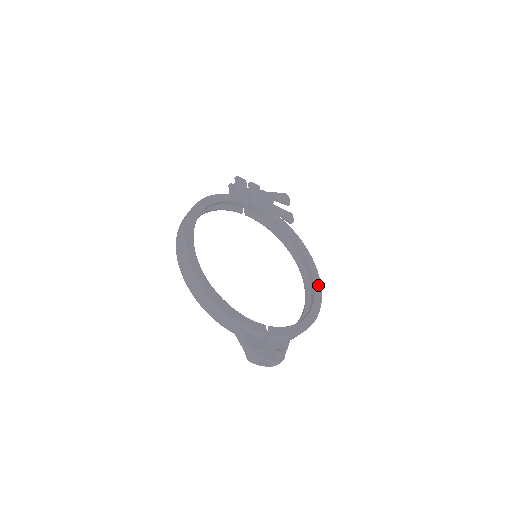
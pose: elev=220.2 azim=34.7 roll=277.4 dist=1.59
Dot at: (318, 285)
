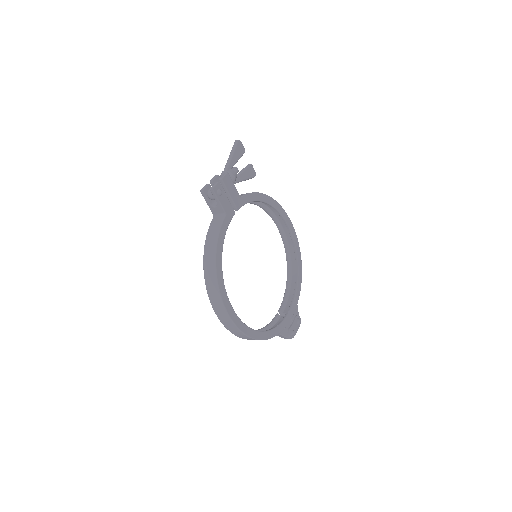
Dot at: (293, 232)
